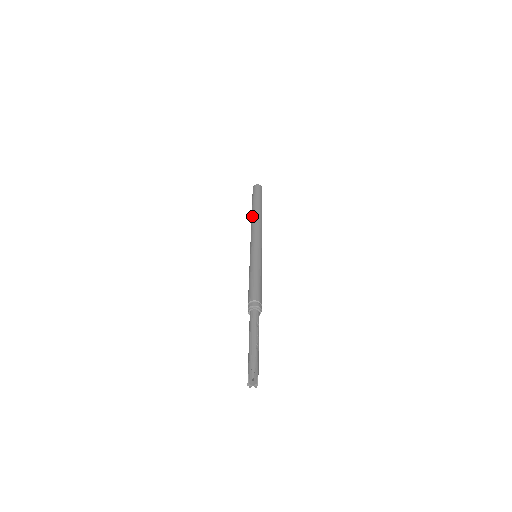
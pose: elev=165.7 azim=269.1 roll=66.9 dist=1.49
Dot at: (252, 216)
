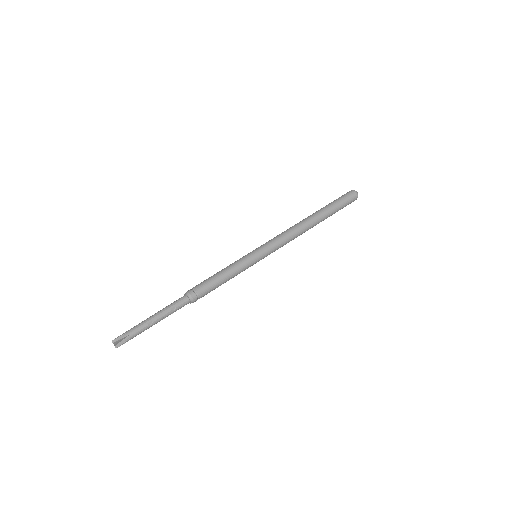
Dot at: occluded
